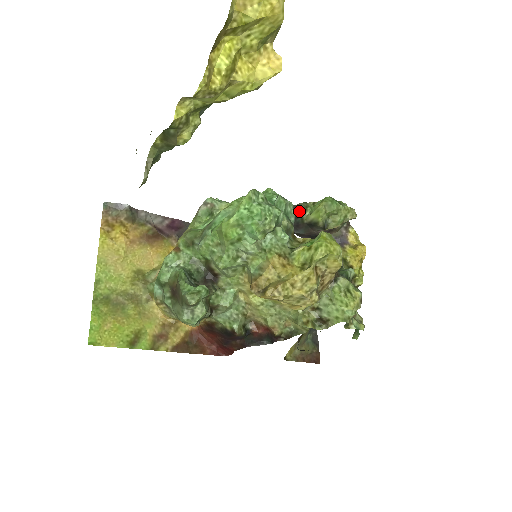
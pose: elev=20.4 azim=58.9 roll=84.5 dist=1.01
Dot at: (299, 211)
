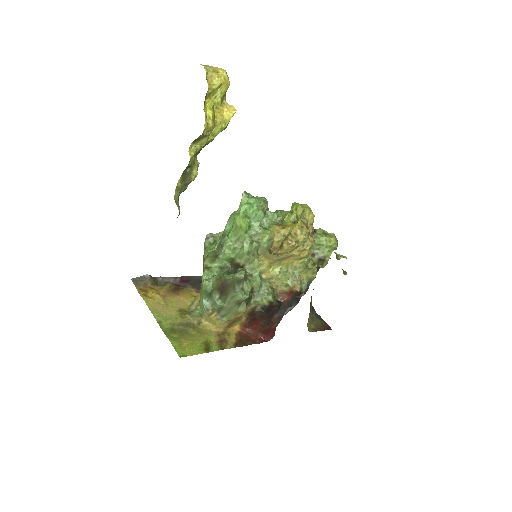
Dot at: occluded
